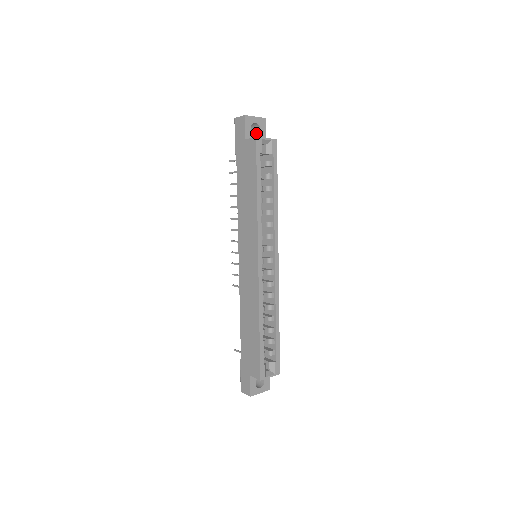
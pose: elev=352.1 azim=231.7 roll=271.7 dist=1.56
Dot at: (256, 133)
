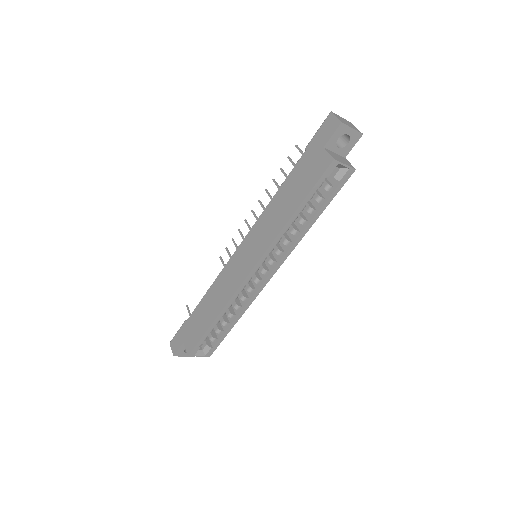
Dot at: (342, 143)
